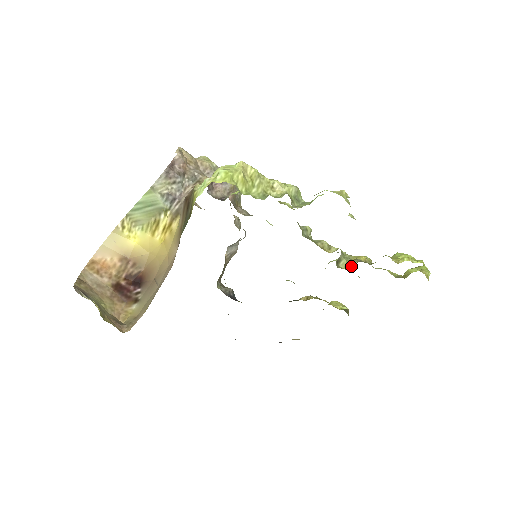
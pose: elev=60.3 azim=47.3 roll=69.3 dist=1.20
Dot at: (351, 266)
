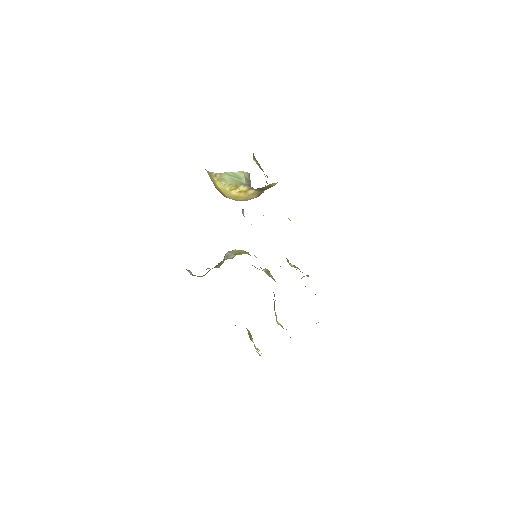
Dot at: occluded
